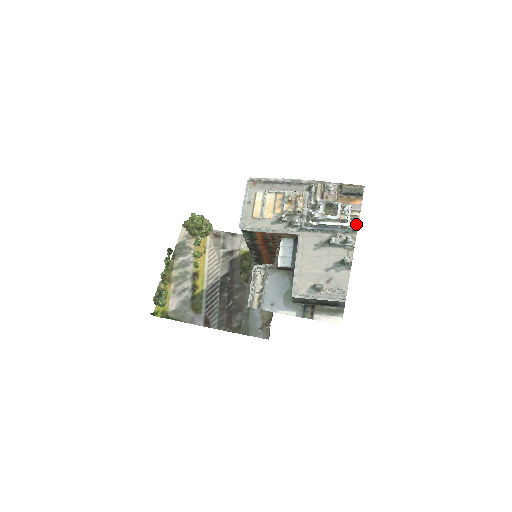
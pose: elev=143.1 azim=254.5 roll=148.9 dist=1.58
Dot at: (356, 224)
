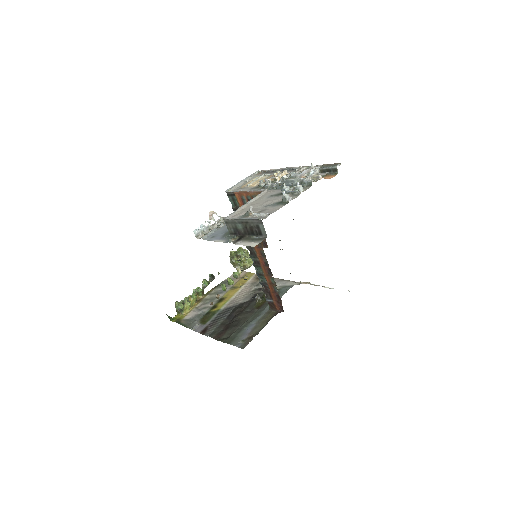
Dot at: (313, 179)
